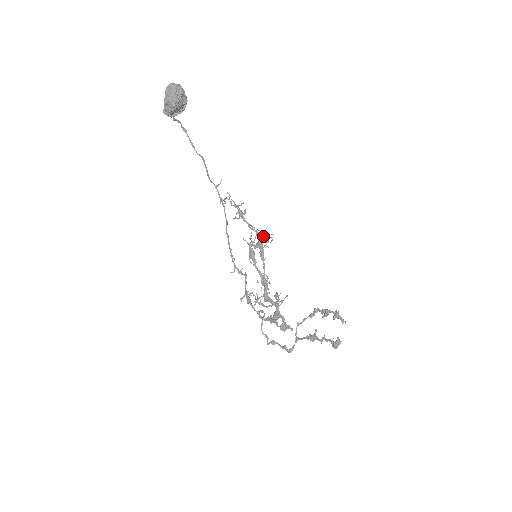
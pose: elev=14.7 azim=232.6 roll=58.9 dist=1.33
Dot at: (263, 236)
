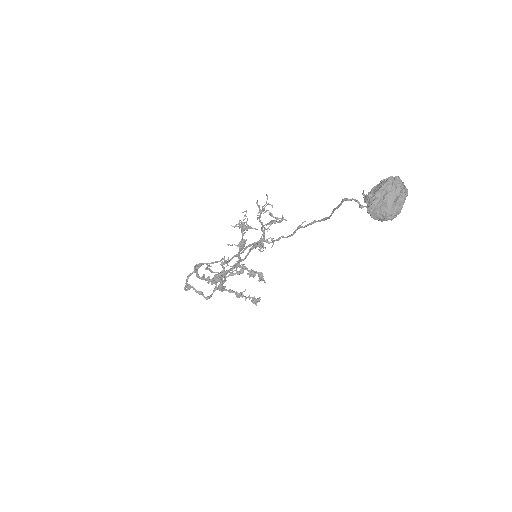
Dot at: occluded
